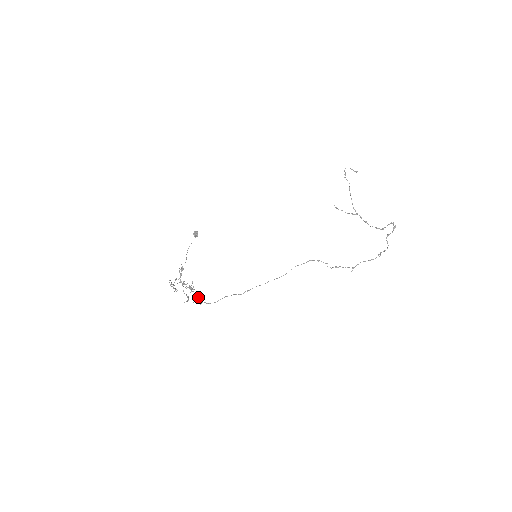
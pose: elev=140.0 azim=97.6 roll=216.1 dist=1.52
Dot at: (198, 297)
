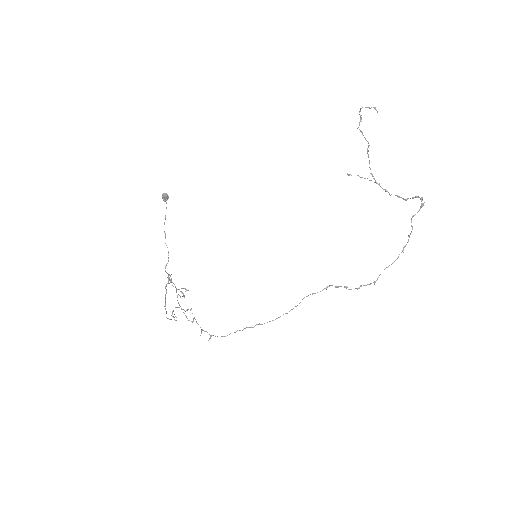
Dot at: (205, 331)
